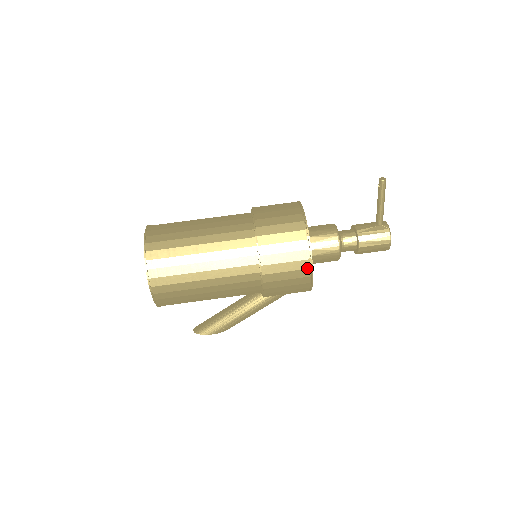
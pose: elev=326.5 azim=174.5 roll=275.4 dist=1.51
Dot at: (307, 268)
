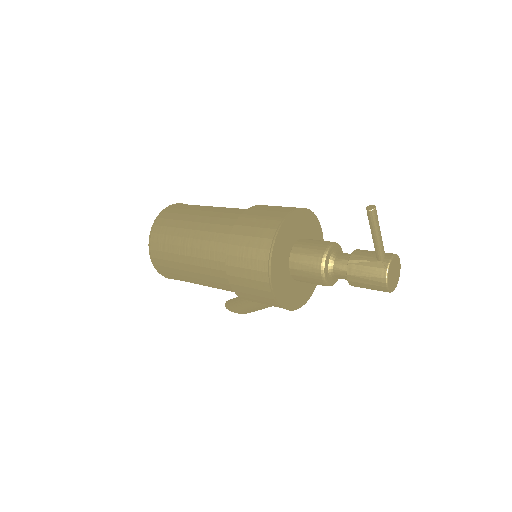
Dot at: (268, 291)
